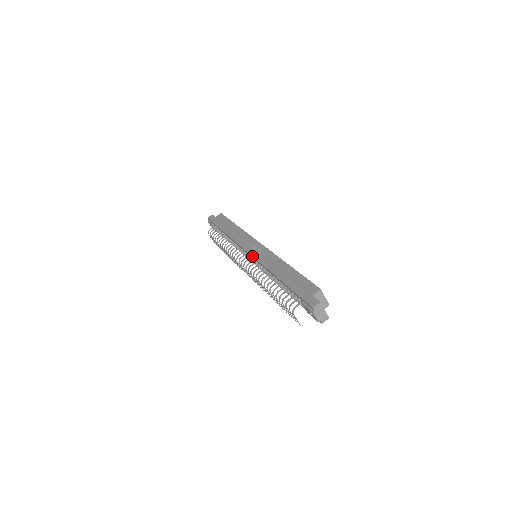
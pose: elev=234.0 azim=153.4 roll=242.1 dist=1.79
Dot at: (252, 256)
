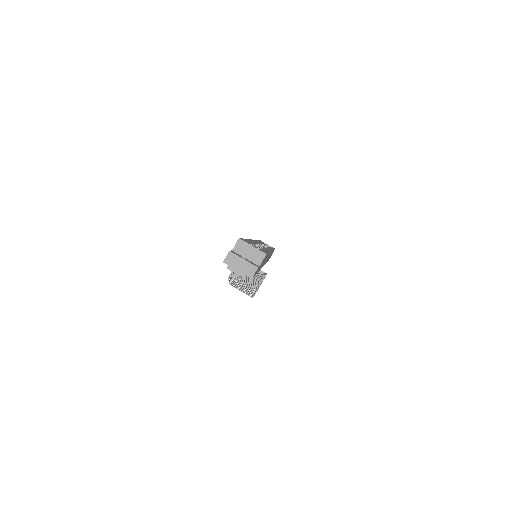
Dot at: occluded
